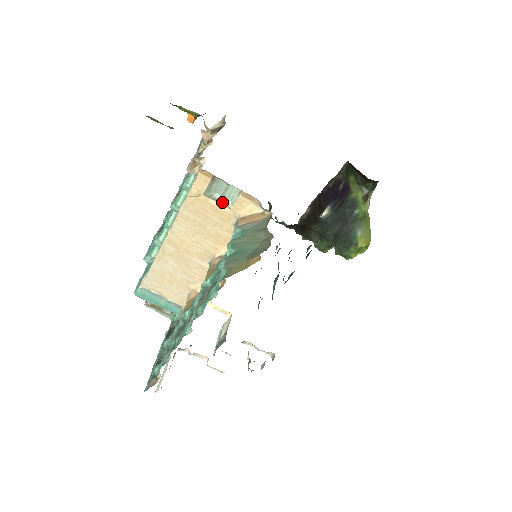
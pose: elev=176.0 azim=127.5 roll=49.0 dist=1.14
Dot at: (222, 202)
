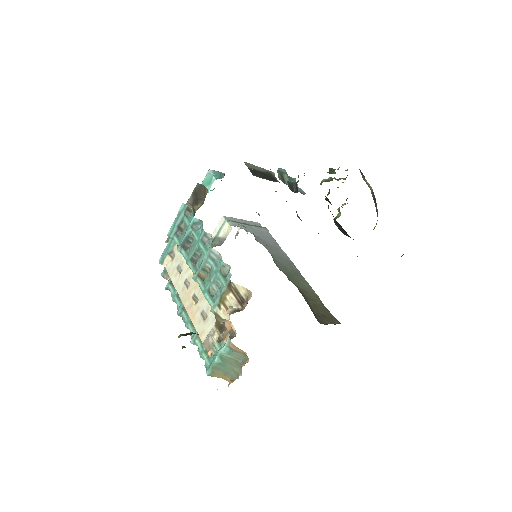
Dot at: occluded
